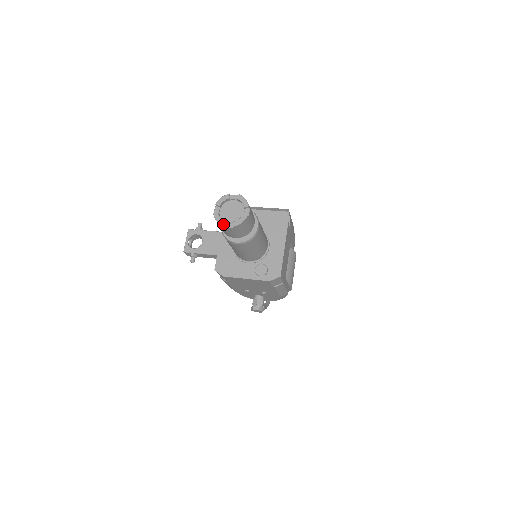
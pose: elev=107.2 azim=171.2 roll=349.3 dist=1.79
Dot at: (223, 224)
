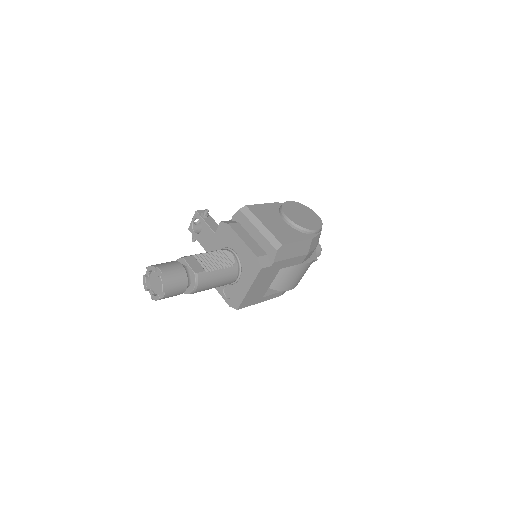
Dot at: (146, 290)
